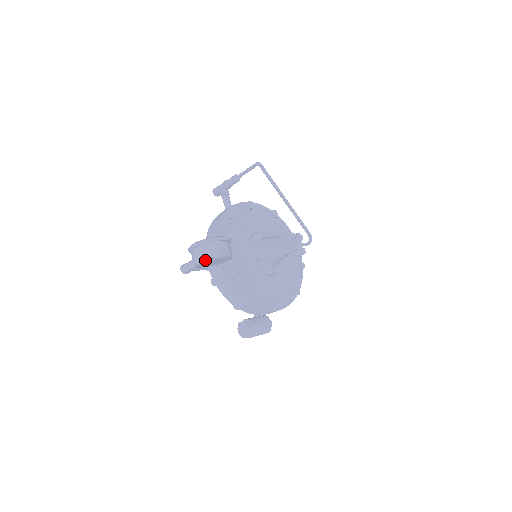
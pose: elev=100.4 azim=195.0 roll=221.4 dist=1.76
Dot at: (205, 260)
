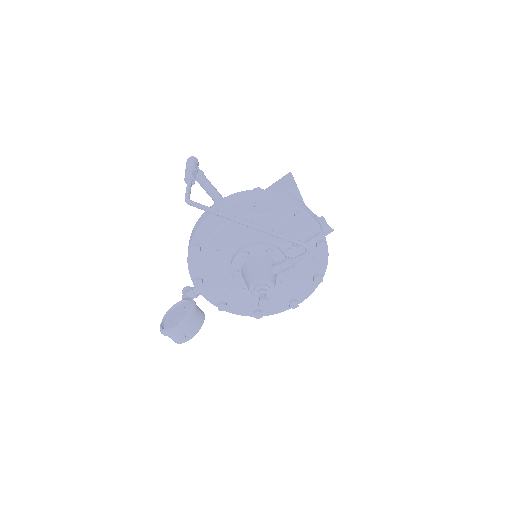
Dot at: occluded
